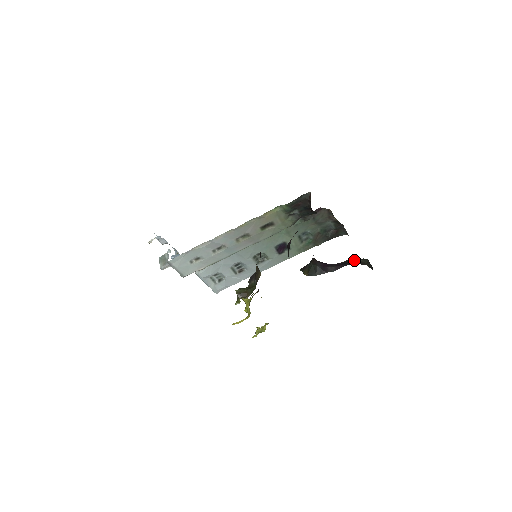
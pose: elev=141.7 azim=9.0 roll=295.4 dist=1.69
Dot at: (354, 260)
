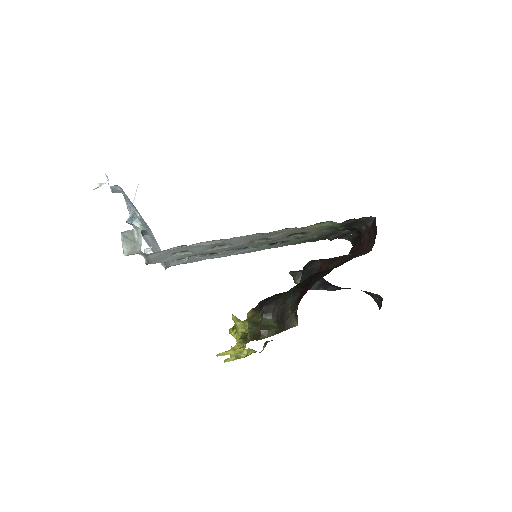
Dot at: occluded
